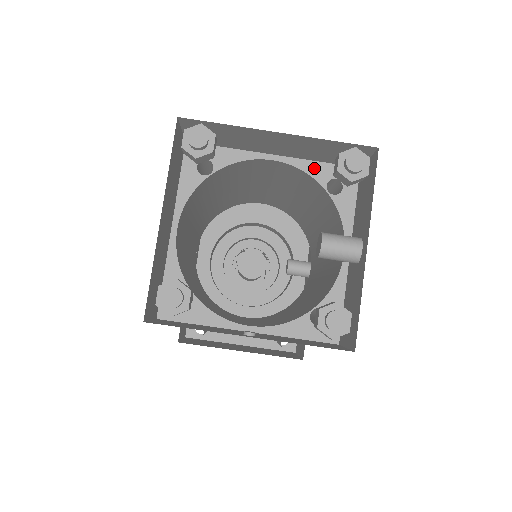
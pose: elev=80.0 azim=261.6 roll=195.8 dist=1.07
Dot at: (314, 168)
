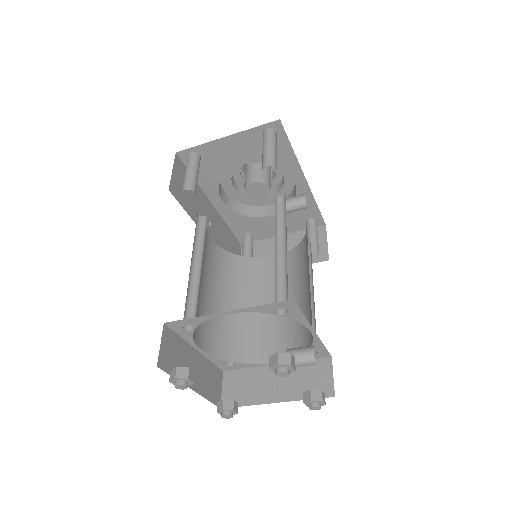
Dot at: (259, 309)
